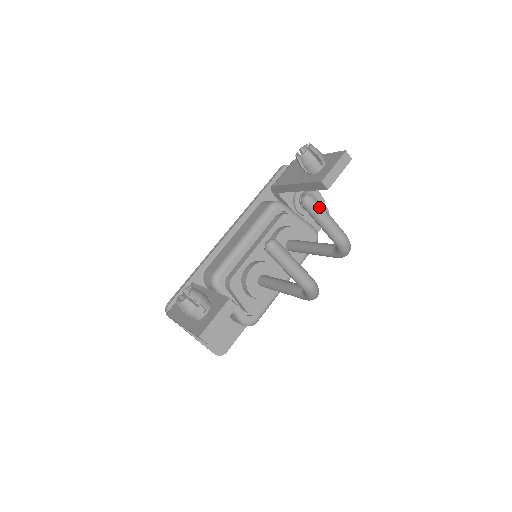
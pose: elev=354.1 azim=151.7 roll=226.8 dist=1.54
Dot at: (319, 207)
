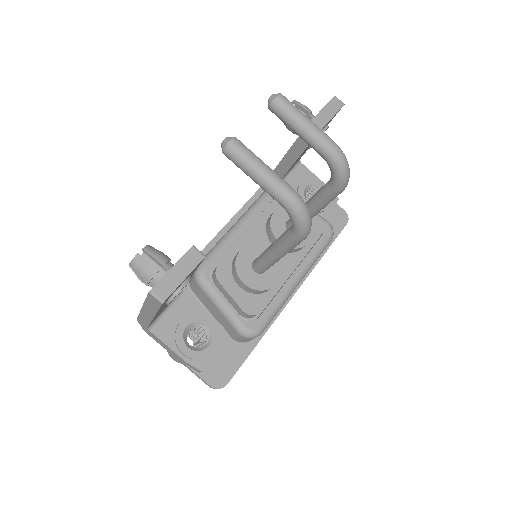
Dot at: (291, 105)
